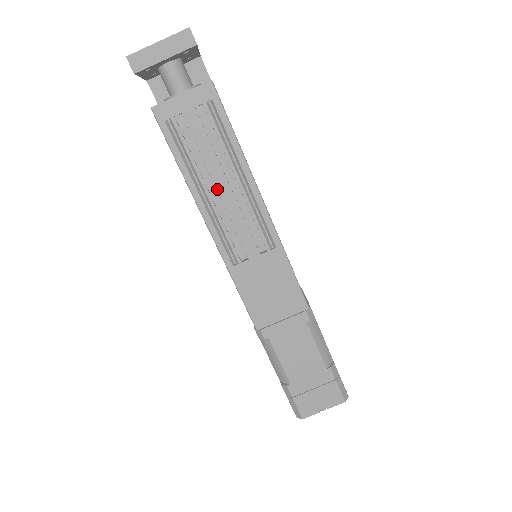
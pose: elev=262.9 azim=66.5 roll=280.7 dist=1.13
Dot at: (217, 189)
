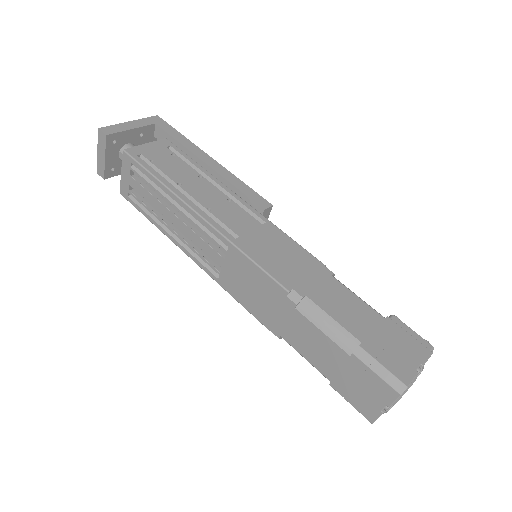
Dot at: (172, 223)
